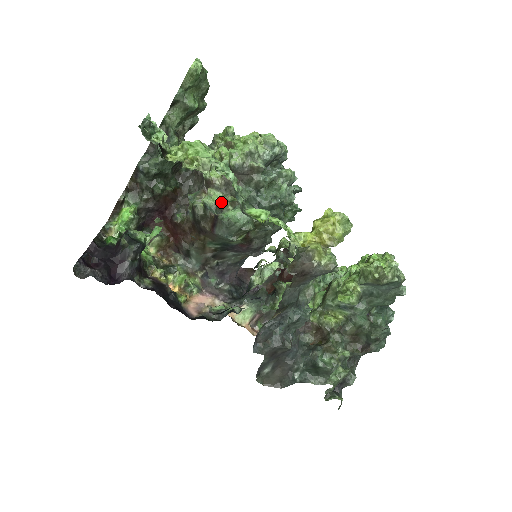
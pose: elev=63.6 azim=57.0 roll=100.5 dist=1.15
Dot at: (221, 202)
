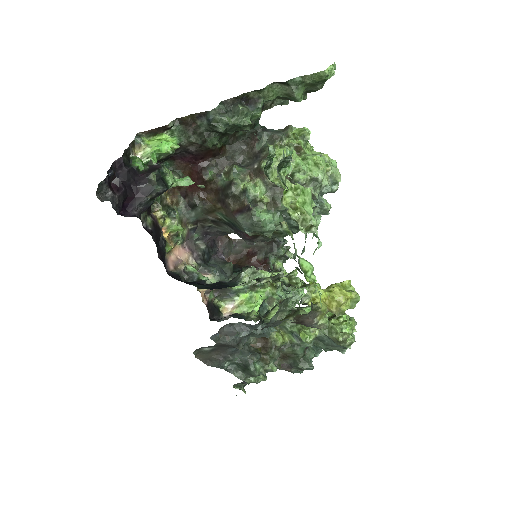
Dot at: (261, 198)
